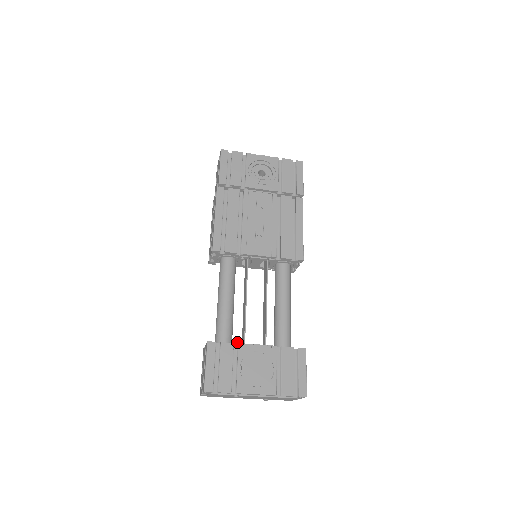
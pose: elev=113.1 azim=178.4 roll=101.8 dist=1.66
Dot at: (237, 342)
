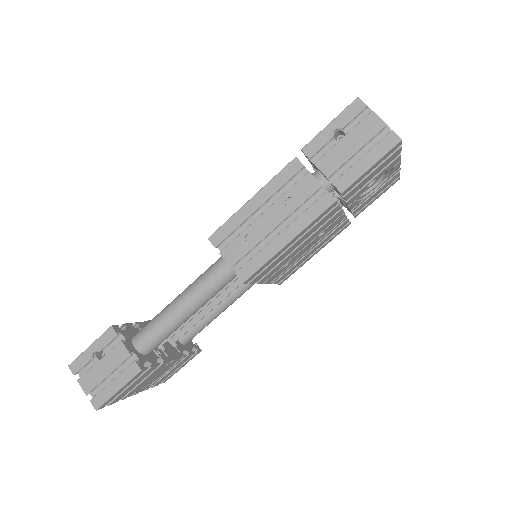
Dot at: (161, 353)
